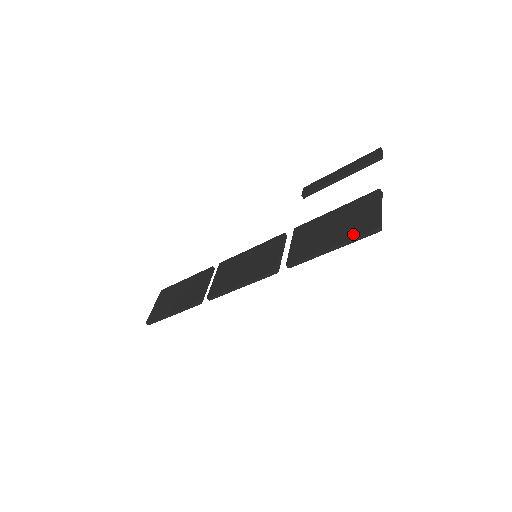
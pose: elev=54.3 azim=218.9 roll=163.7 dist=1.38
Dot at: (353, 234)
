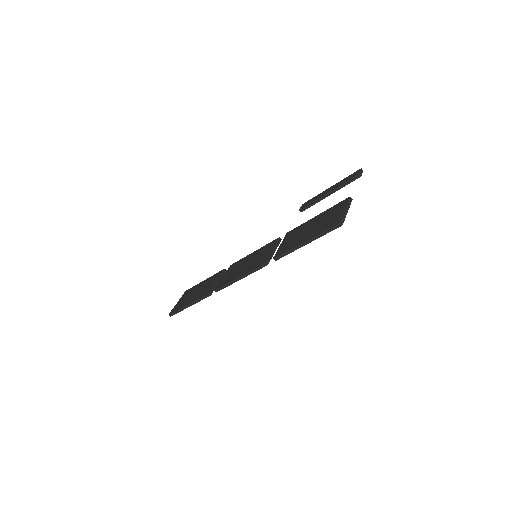
Dot at: (322, 229)
